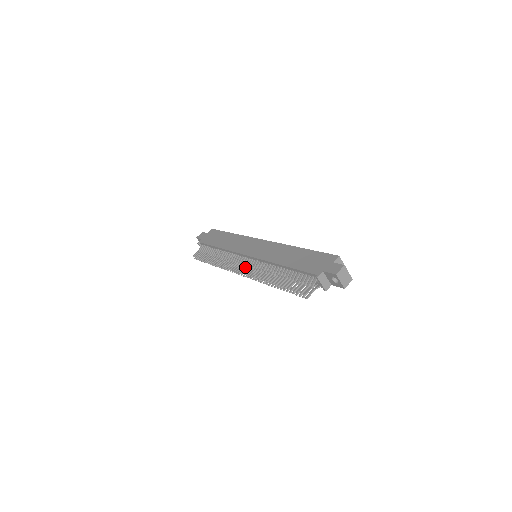
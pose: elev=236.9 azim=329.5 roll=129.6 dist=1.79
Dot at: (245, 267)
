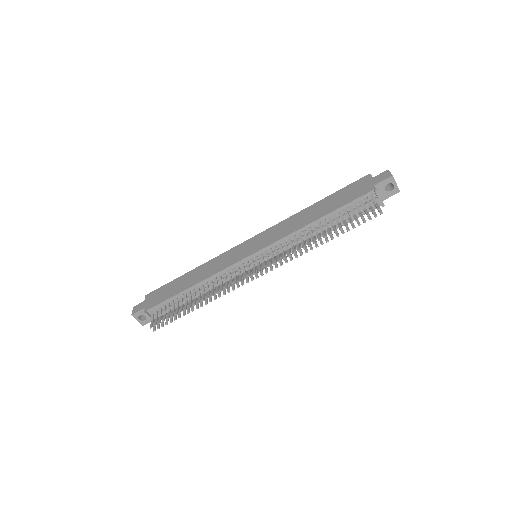
Dot at: occluded
